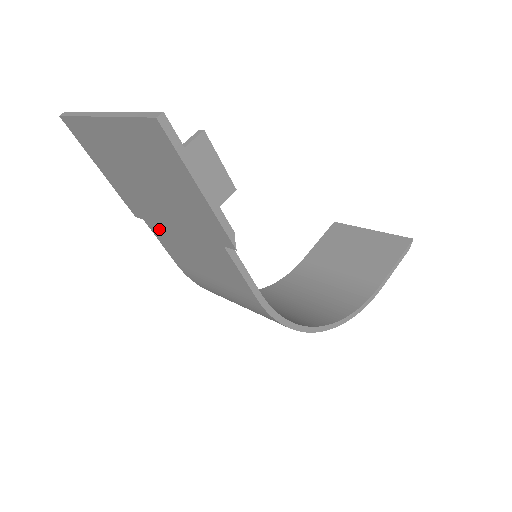
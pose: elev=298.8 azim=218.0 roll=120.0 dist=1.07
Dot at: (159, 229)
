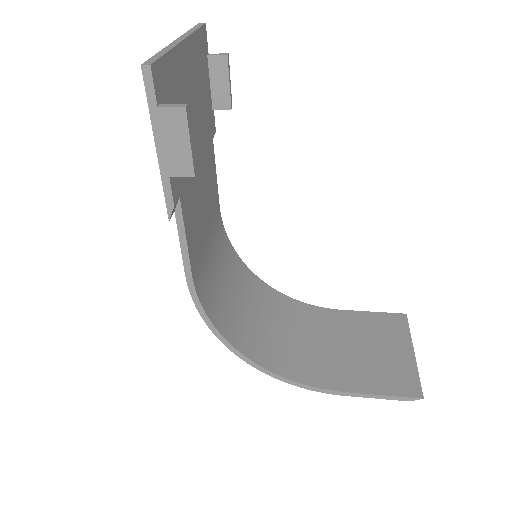
Dot at: occluded
